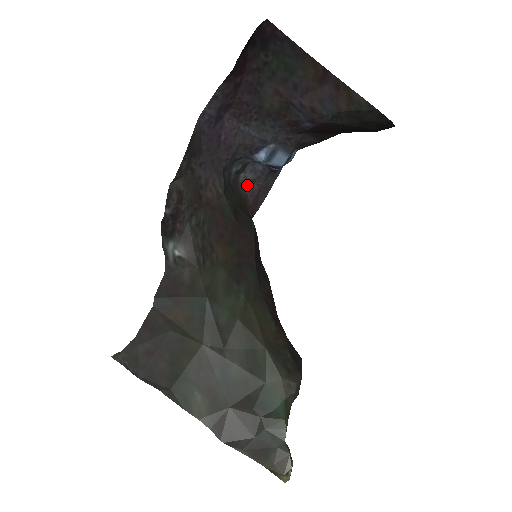
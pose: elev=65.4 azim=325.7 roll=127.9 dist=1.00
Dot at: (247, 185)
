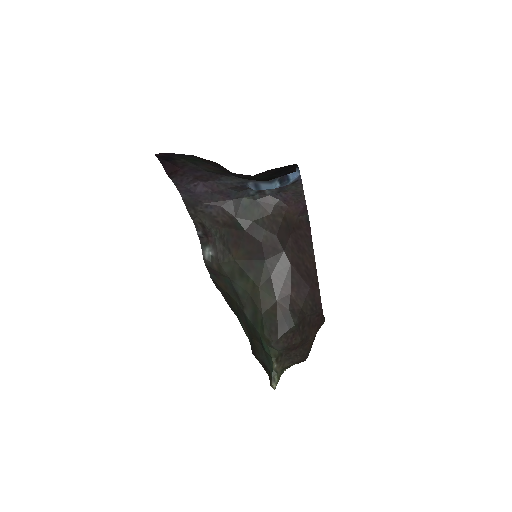
Dot at: (277, 195)
